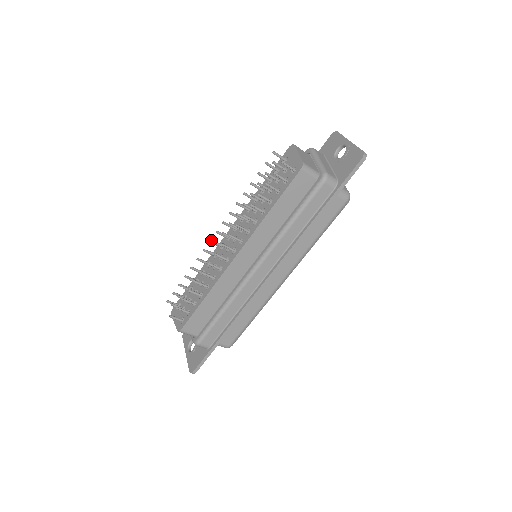
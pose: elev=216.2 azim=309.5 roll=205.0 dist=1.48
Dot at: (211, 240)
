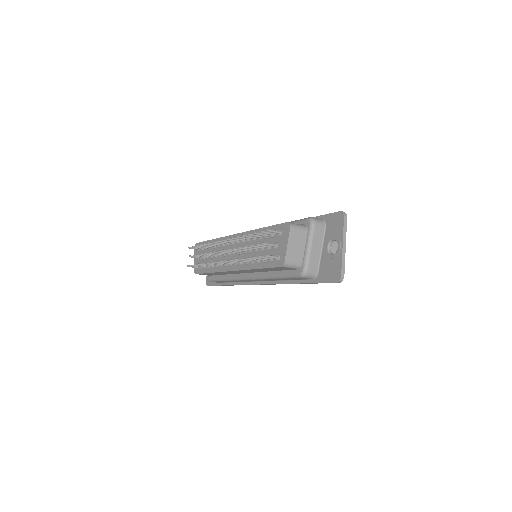
Dot at: (218, 241)
